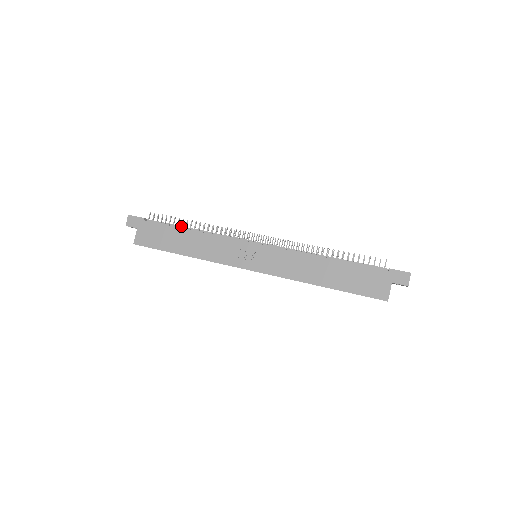
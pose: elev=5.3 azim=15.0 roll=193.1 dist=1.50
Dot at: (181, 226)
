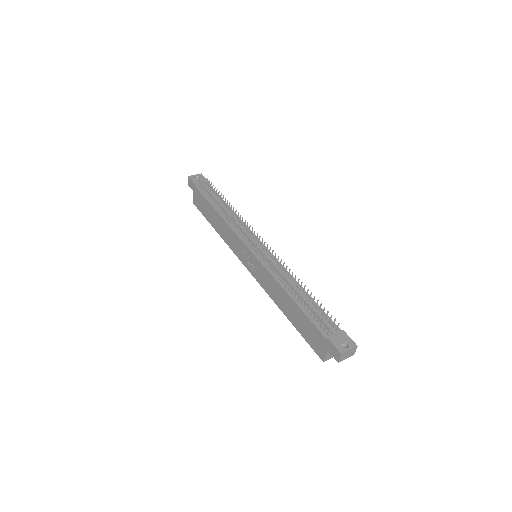
Dot at: (214, 203)
